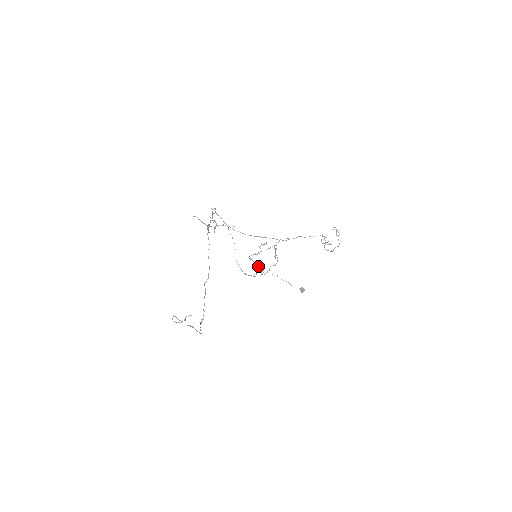
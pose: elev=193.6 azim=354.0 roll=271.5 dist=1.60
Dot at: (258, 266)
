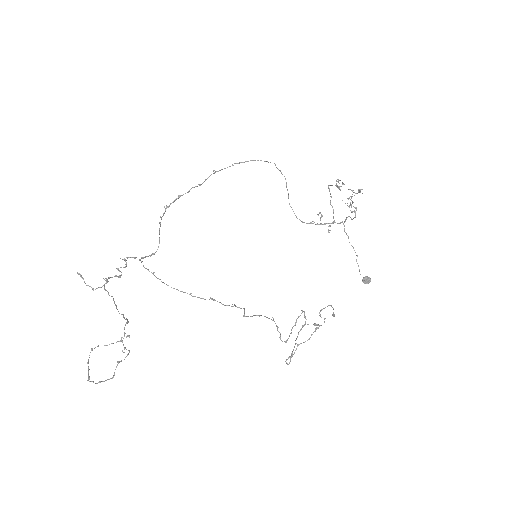
Dot at: occluded
